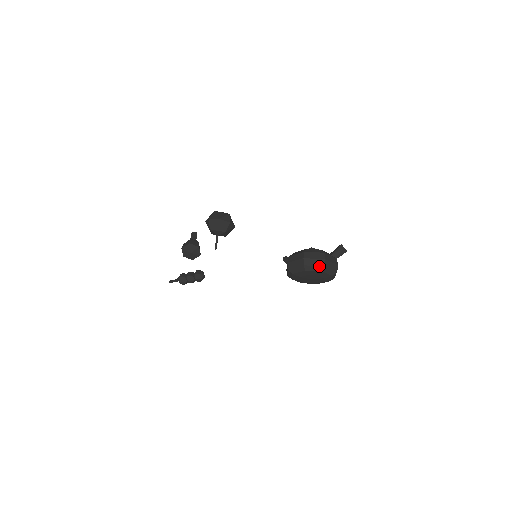
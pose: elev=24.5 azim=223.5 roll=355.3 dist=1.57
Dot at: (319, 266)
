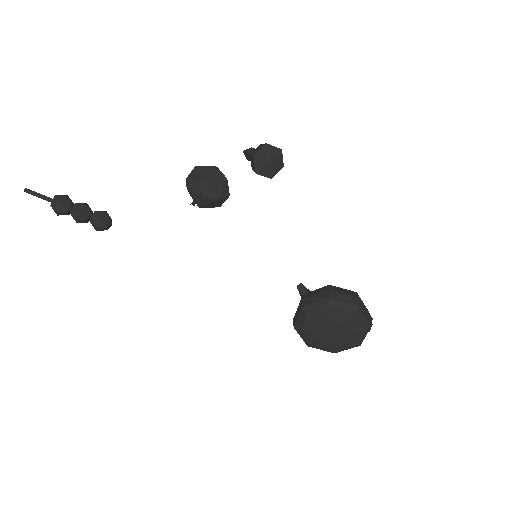
Dot at: (368, 321)
